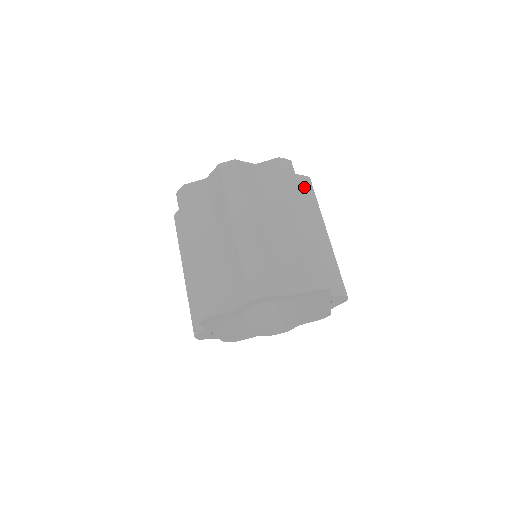
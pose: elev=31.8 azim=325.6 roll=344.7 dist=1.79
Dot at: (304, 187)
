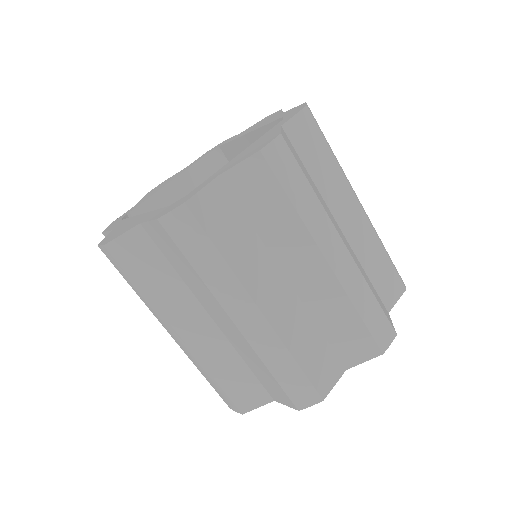
Dot at: (306, 141)
